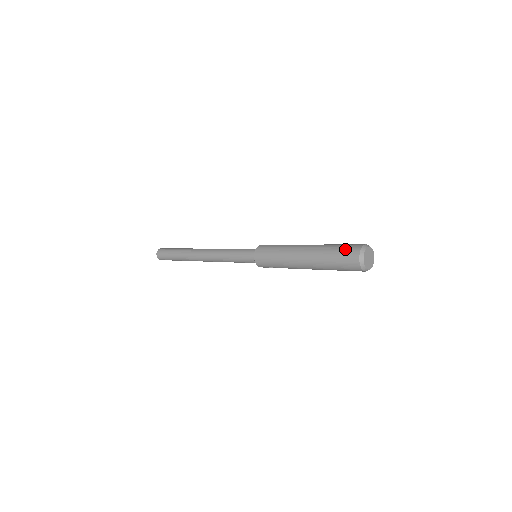
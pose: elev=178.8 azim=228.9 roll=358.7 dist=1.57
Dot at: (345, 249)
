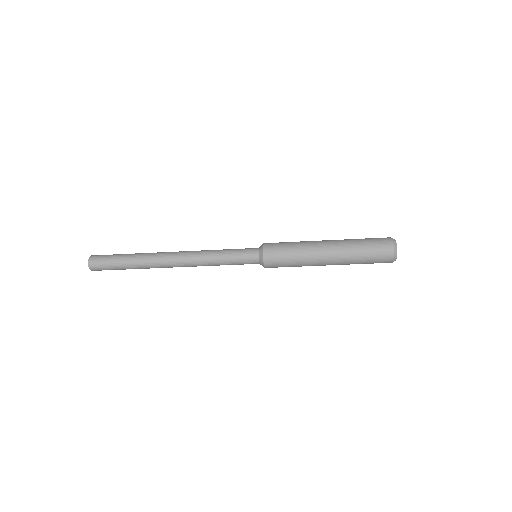
Dot at: (377, 243)
